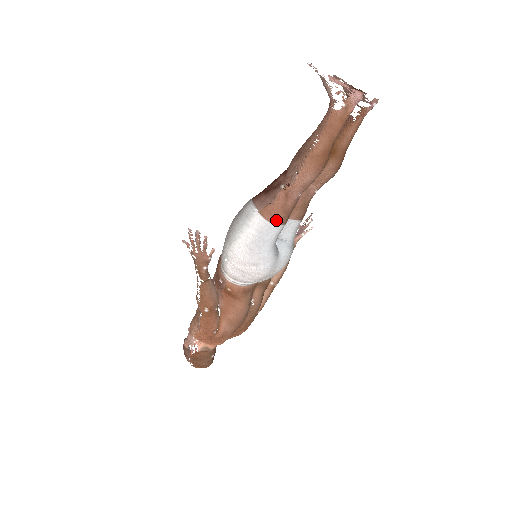
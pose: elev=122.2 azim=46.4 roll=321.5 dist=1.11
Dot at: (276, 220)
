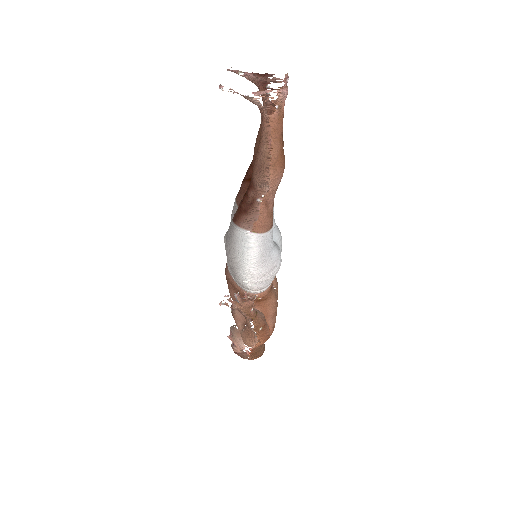
Dot at: (268, 227)
